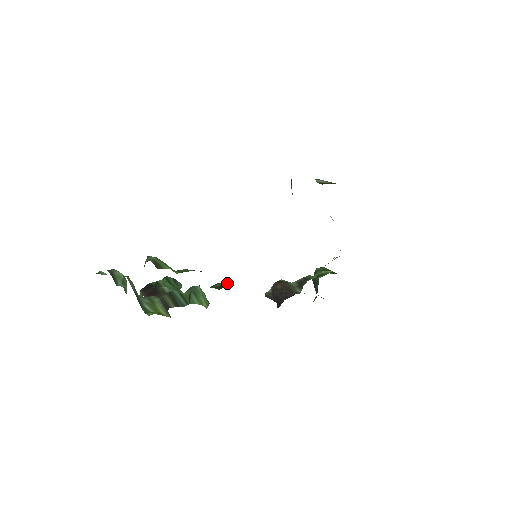
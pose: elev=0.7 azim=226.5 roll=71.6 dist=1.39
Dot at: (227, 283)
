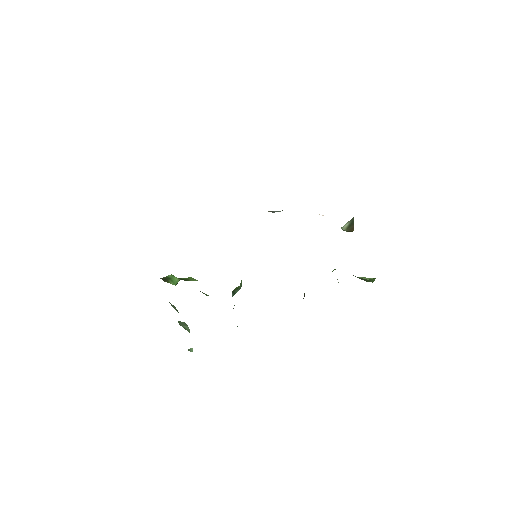
Dot at: occluded
